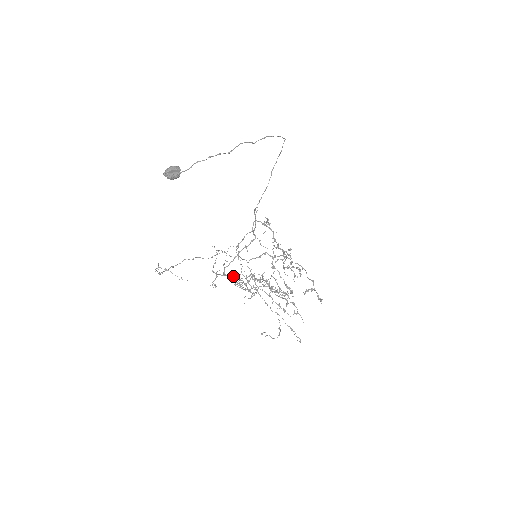
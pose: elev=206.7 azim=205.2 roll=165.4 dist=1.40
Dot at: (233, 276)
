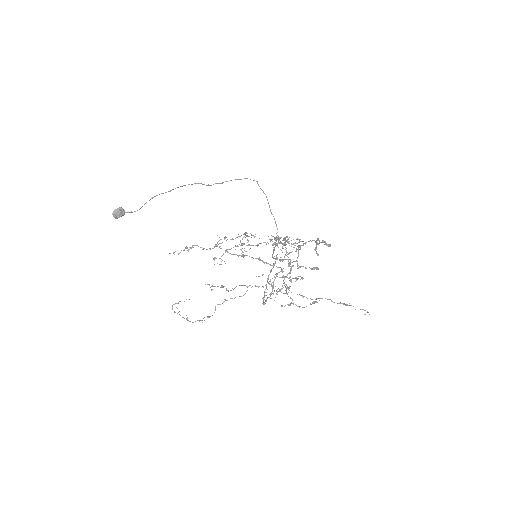
Dot at: (185, 247)
